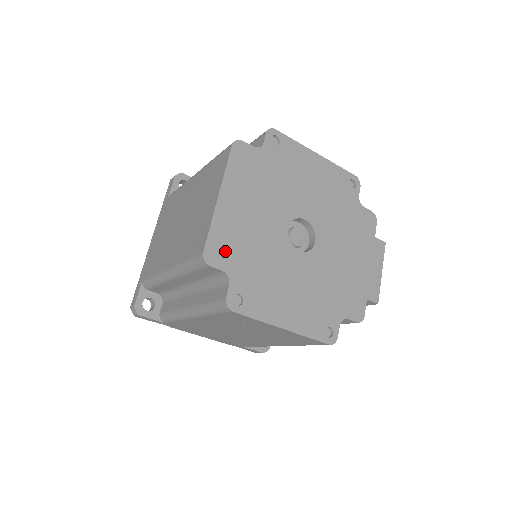
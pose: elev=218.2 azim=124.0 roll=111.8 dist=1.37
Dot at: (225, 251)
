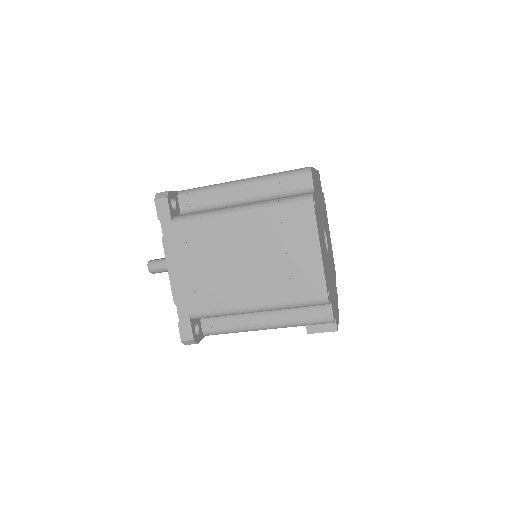
Dot at: (314, 183)
